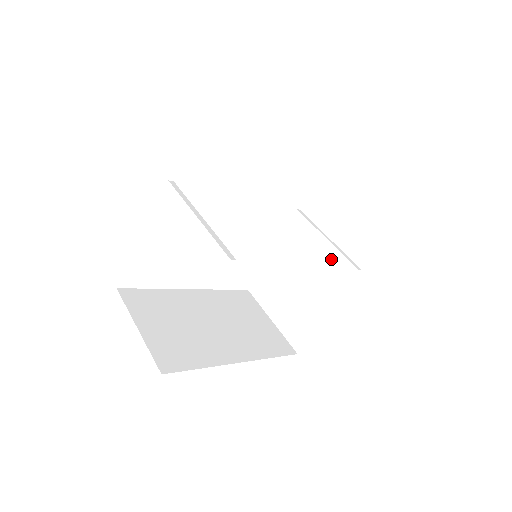
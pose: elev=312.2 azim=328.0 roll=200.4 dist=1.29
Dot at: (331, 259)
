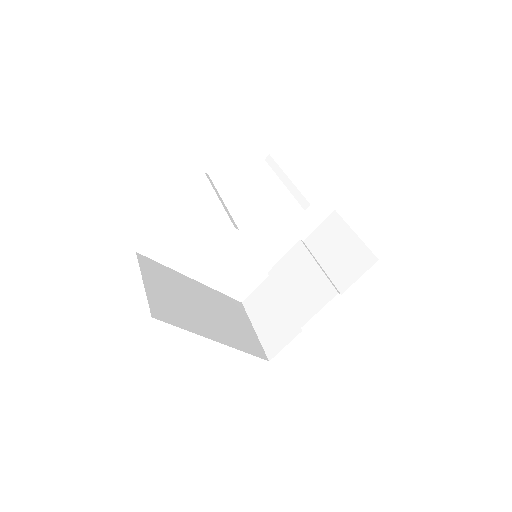
Dot at: (318, 282)
